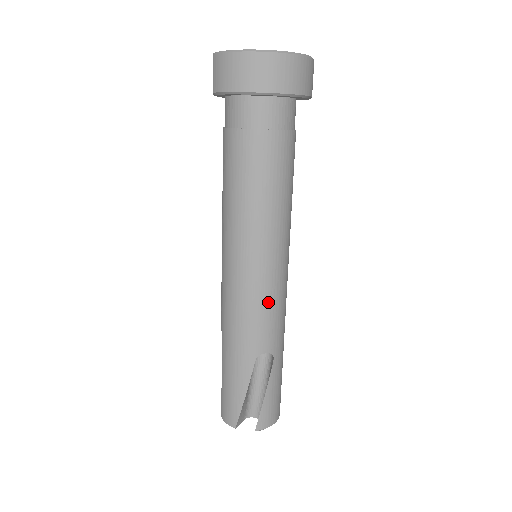
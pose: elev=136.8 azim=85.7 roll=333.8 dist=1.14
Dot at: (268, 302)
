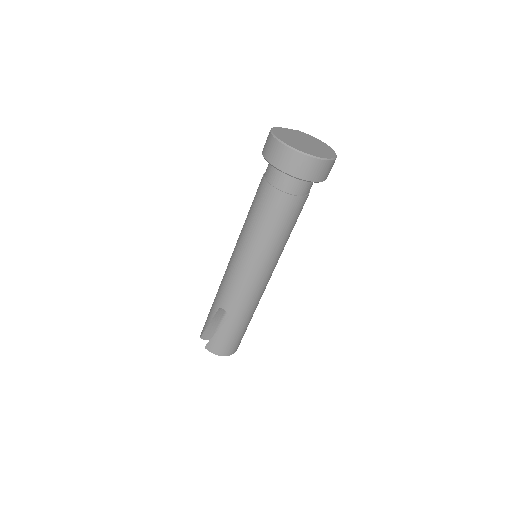
Dot at: (236, 282)
